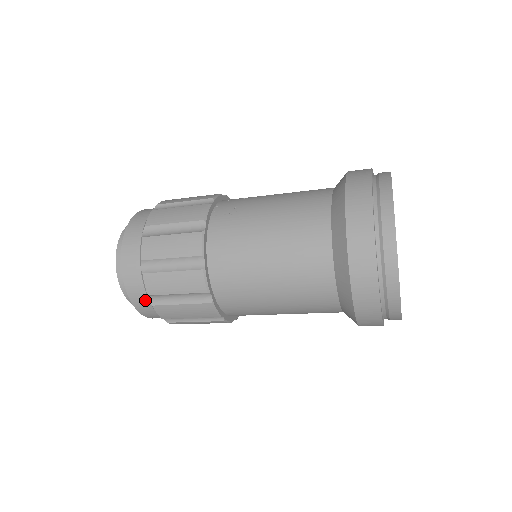
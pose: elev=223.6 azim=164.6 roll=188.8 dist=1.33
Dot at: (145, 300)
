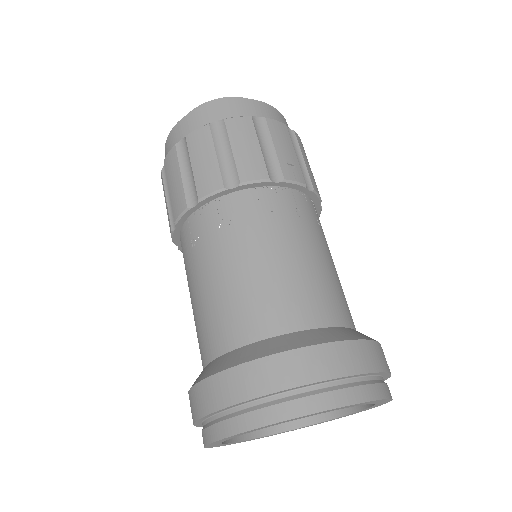
Dot at: occluded
